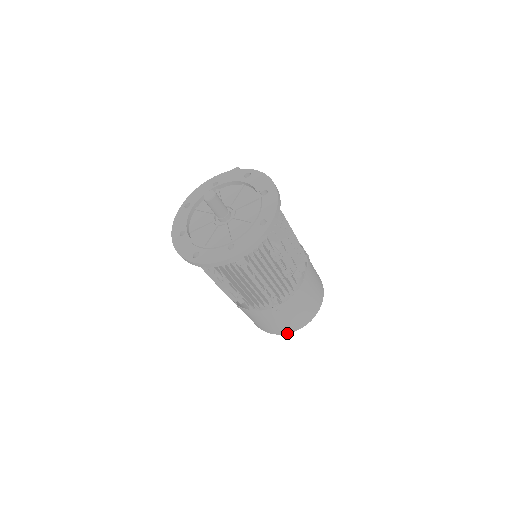
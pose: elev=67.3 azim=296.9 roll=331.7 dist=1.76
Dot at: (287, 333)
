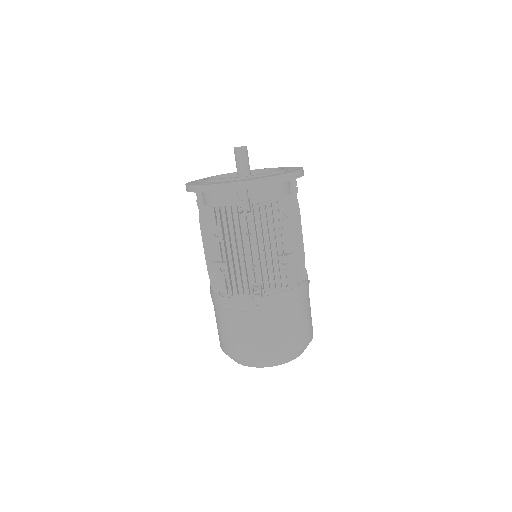
Dot at: (254, 359)
